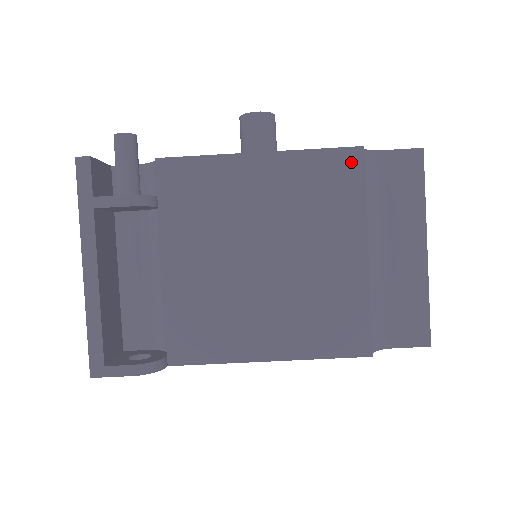
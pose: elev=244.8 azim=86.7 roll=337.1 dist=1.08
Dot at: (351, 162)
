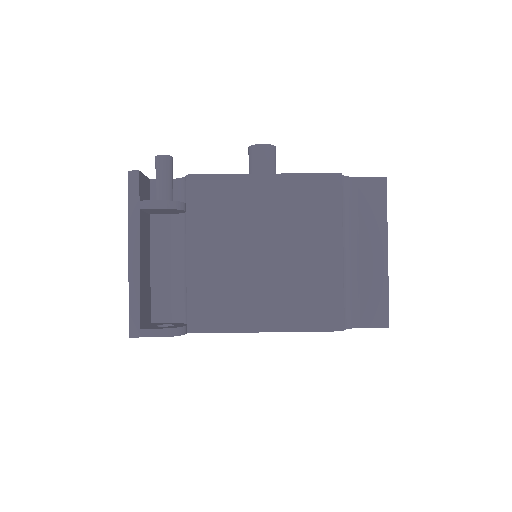
Dot at: (332, 184)
